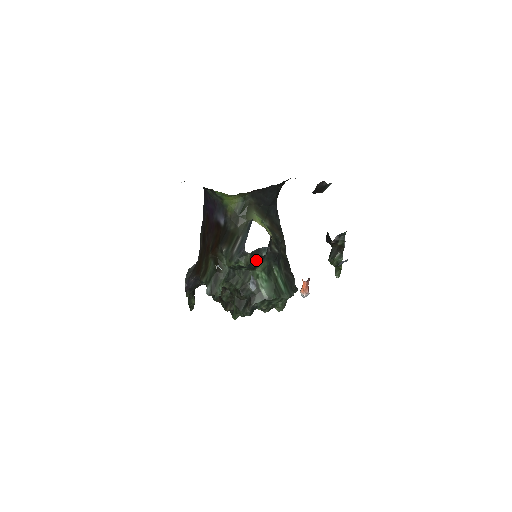
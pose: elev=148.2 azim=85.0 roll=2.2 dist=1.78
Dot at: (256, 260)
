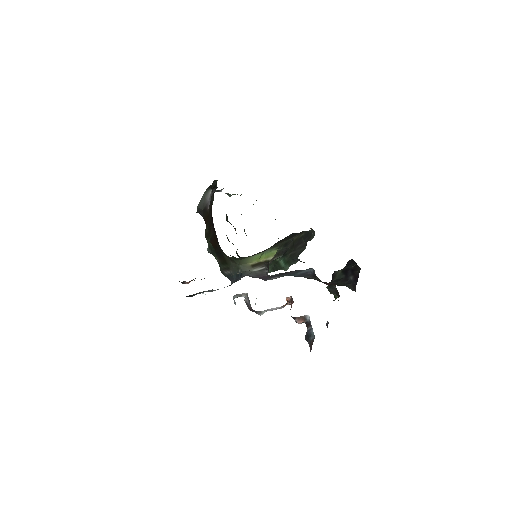
Dot at: occluded
